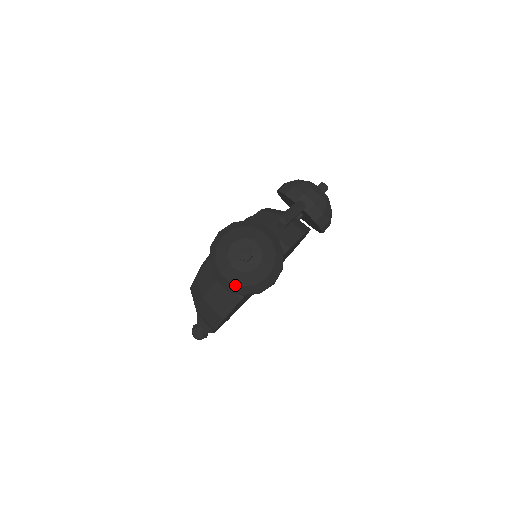
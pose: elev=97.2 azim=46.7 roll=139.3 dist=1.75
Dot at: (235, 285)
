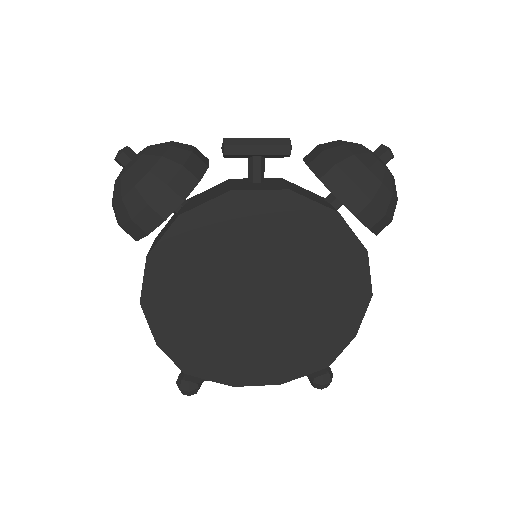
Dot at: occluded
